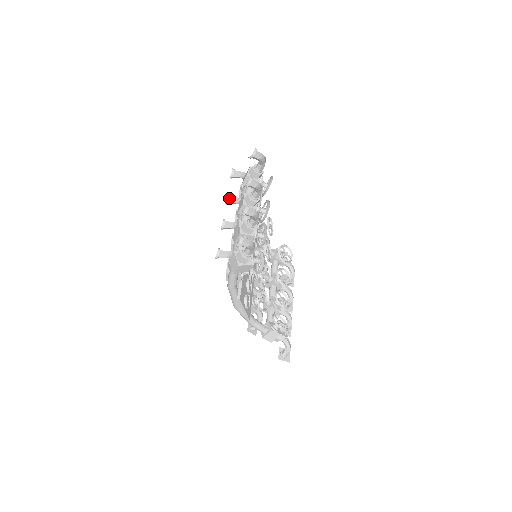
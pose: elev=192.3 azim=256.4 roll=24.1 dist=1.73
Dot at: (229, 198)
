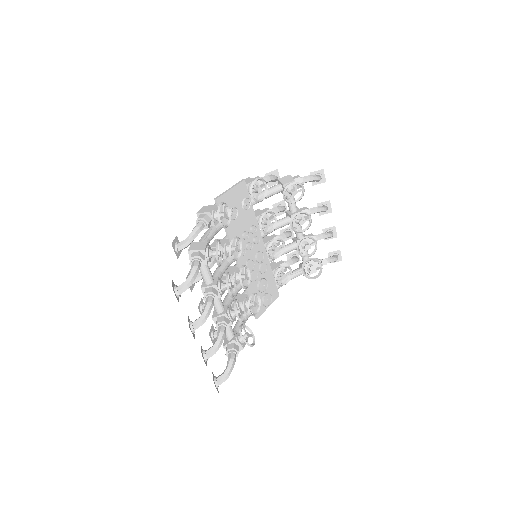
Dot at: (192, 284)
